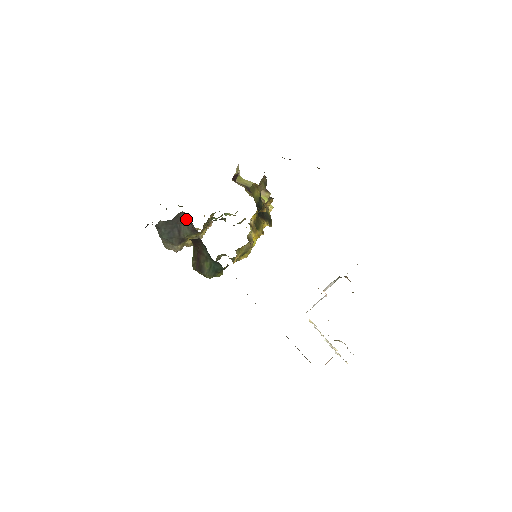
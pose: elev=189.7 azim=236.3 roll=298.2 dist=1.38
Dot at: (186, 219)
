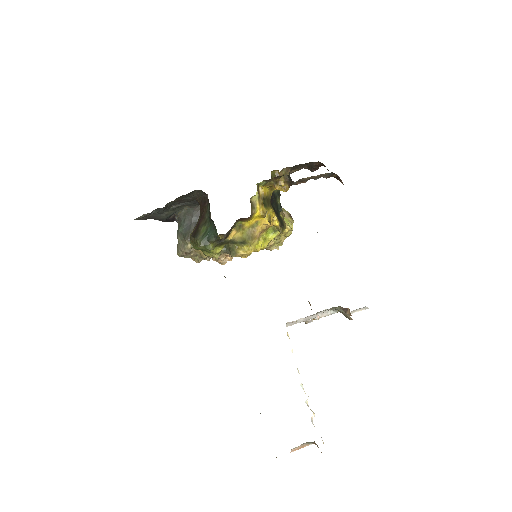
Dot at: occluded
